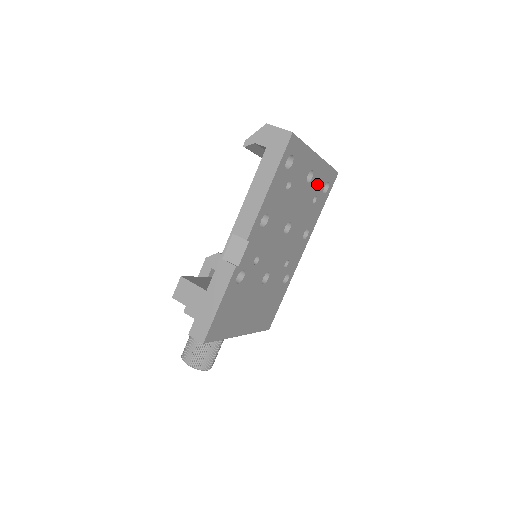
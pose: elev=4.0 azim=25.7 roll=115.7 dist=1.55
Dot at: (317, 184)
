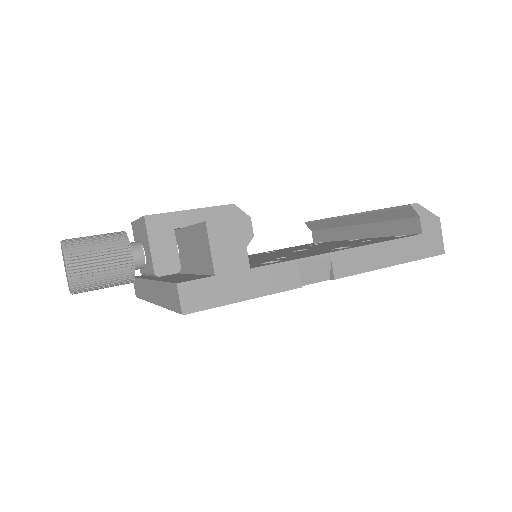
Dot at: occluded
